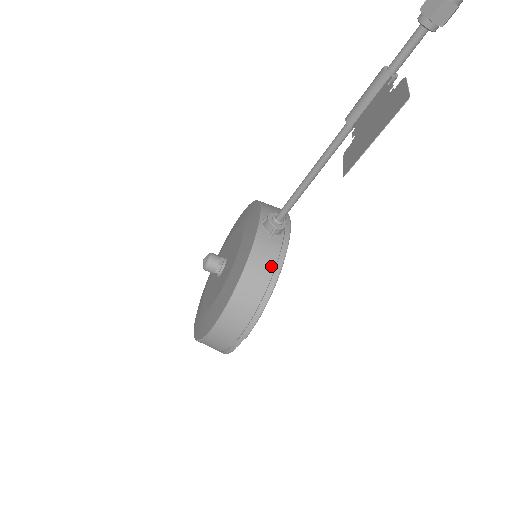
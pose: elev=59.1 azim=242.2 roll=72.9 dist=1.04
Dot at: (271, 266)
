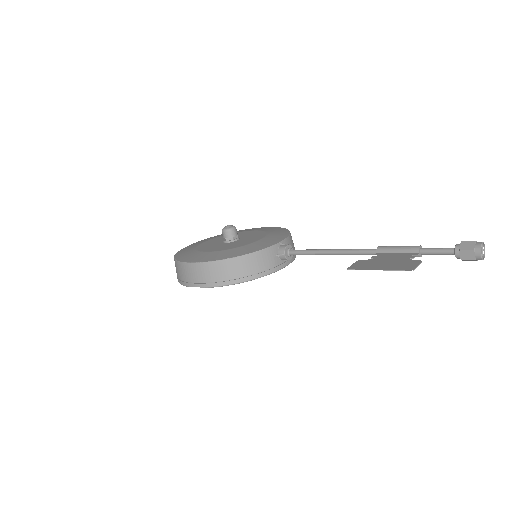
Dot at: (260, 269)
